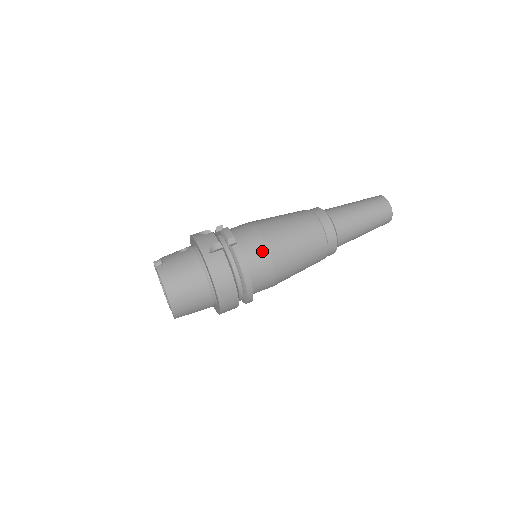
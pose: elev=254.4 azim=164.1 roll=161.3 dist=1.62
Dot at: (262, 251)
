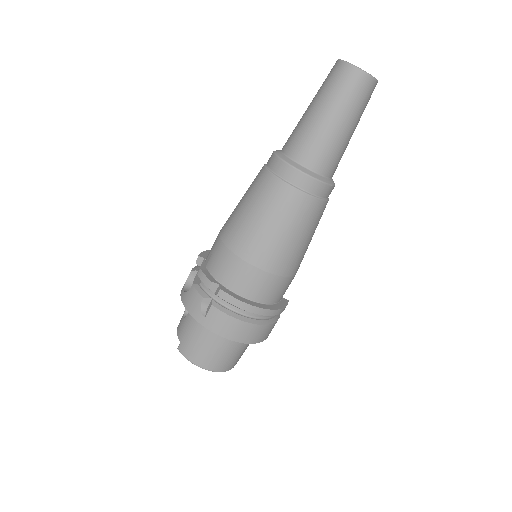
Dot at: (250, 273)
